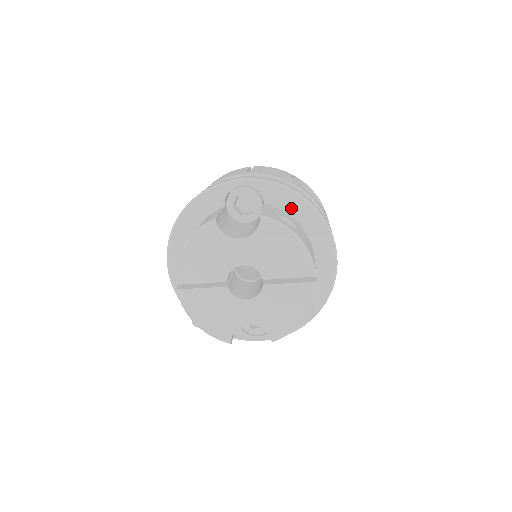
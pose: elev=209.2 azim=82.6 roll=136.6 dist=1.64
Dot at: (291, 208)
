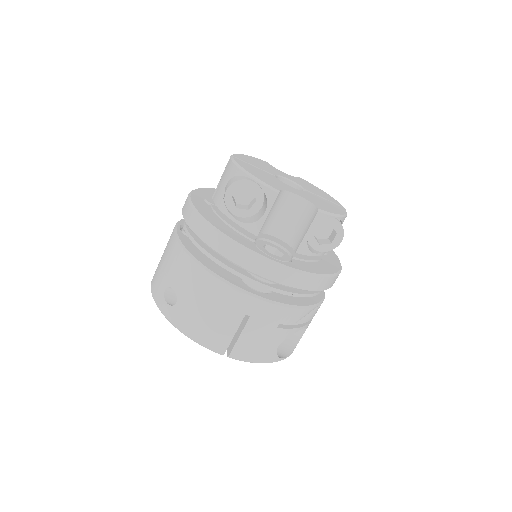
Dot at: occluded
